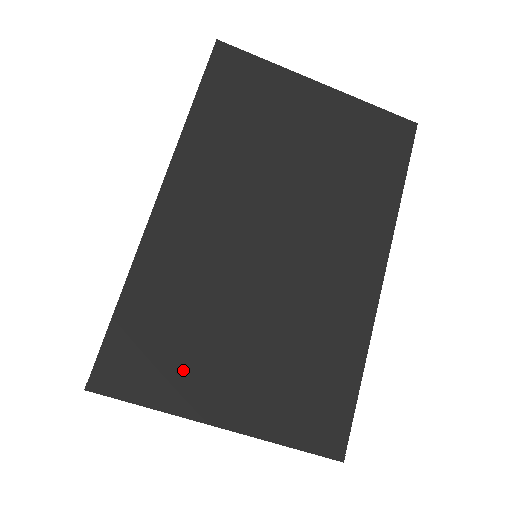
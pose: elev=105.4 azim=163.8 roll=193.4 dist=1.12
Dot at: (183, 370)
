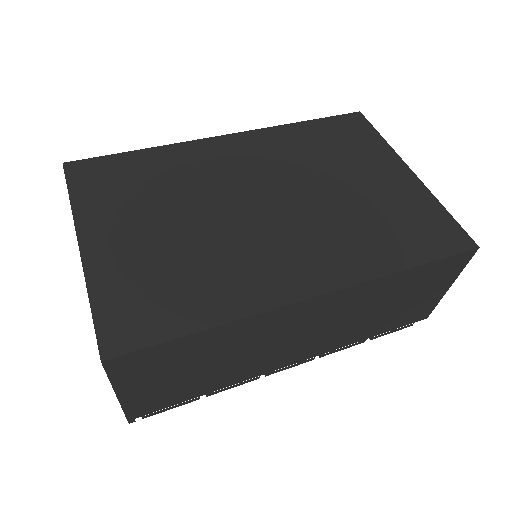
Dot at: (112, 202)
